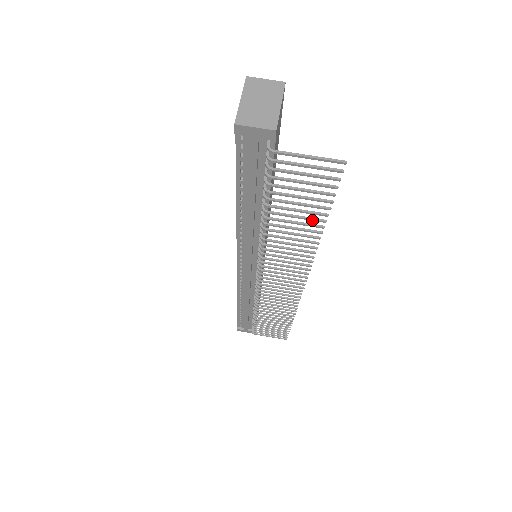
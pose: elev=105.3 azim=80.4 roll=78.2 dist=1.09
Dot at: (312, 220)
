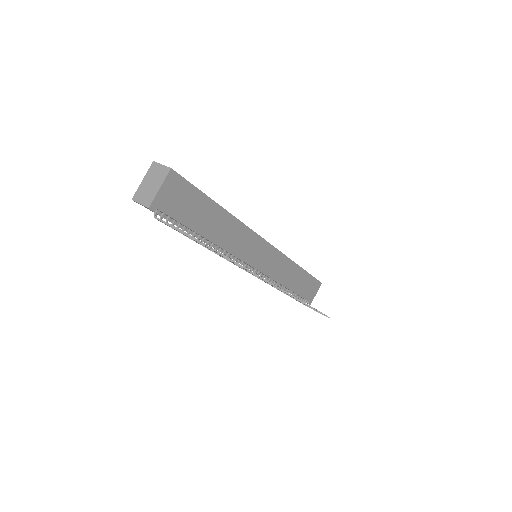
Dot at: occluded
